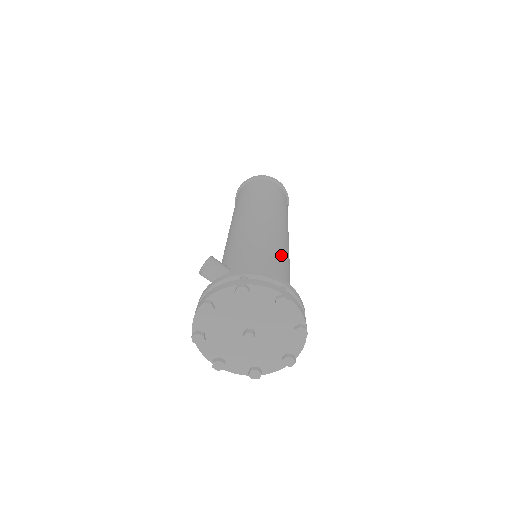
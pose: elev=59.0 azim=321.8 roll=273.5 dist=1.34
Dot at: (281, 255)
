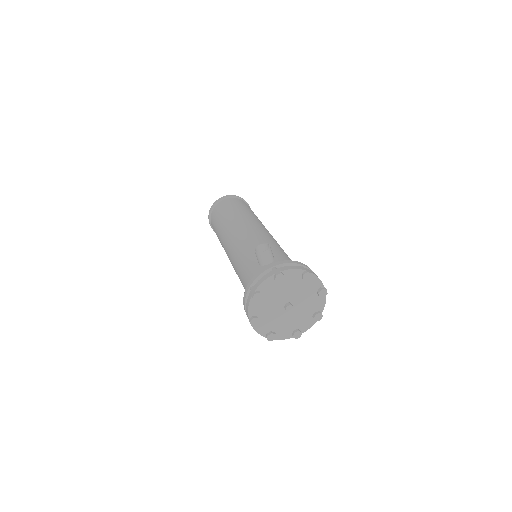
Dot at: occluded
